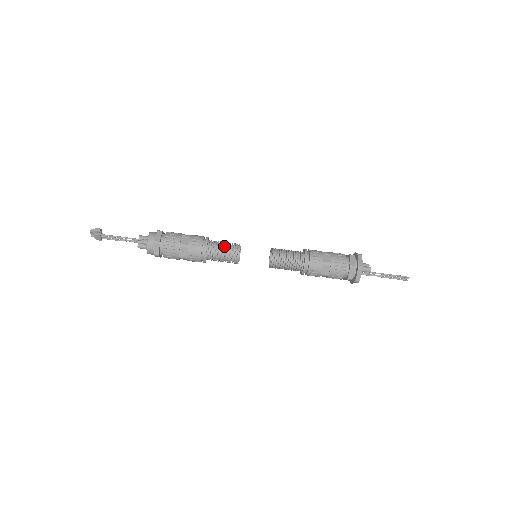
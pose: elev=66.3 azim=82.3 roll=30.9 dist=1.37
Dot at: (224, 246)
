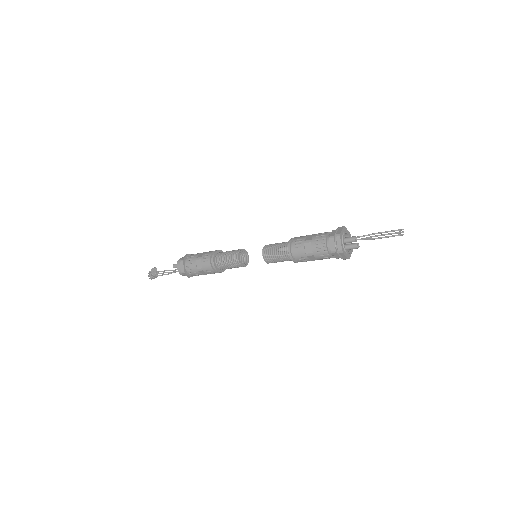
Dot at: (230, 268)
